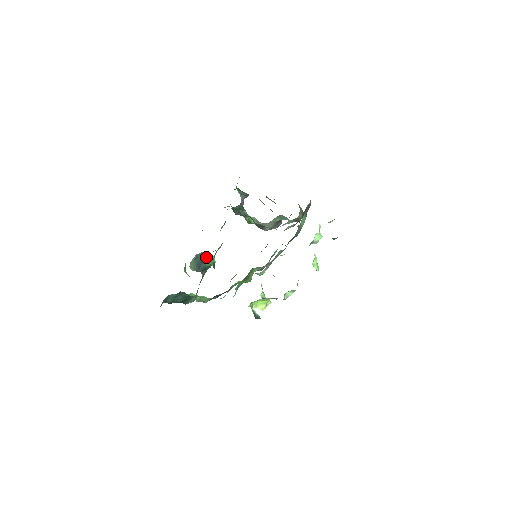
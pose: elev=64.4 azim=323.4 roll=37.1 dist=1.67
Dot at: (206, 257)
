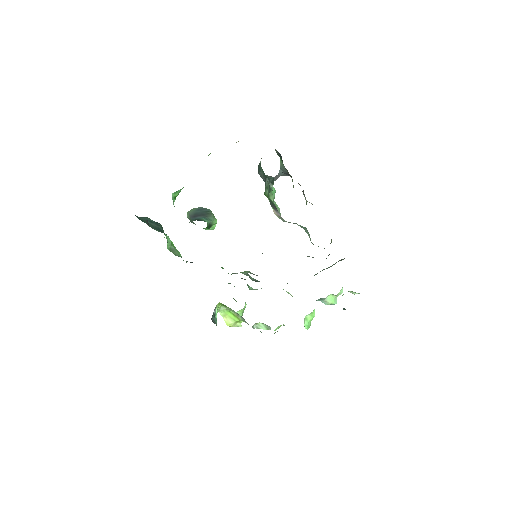
Dot at: (209, 214)
